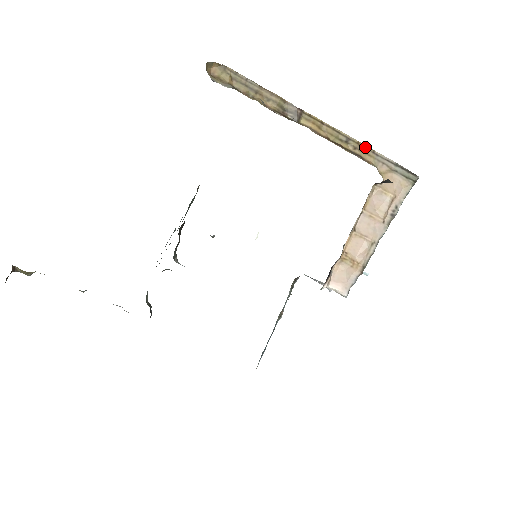
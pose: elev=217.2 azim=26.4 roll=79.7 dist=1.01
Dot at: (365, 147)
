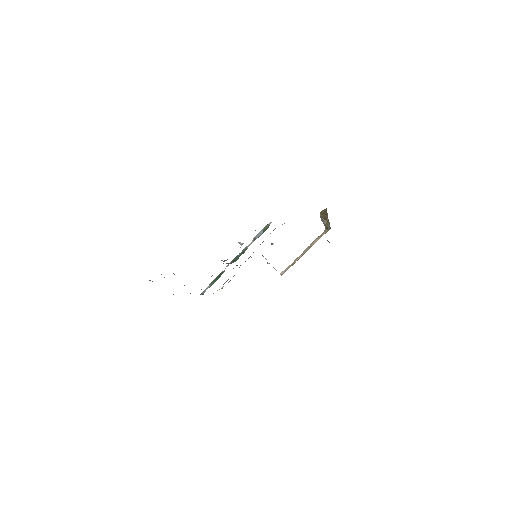
Dot at: (329, 223)
